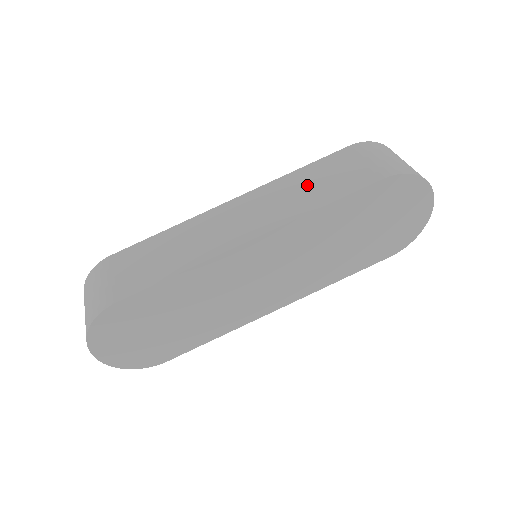
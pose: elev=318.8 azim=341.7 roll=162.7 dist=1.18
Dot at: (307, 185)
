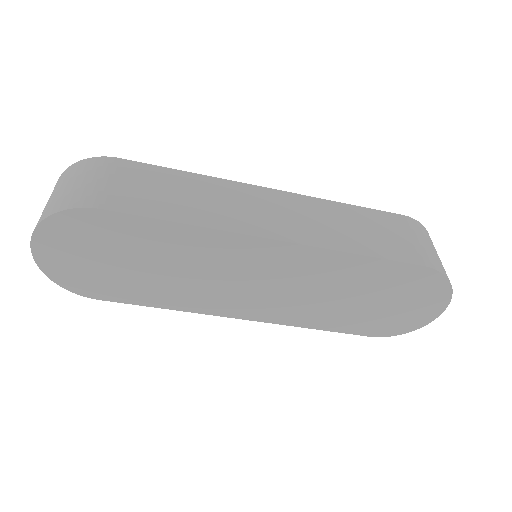
Dot at: (351, 224)
